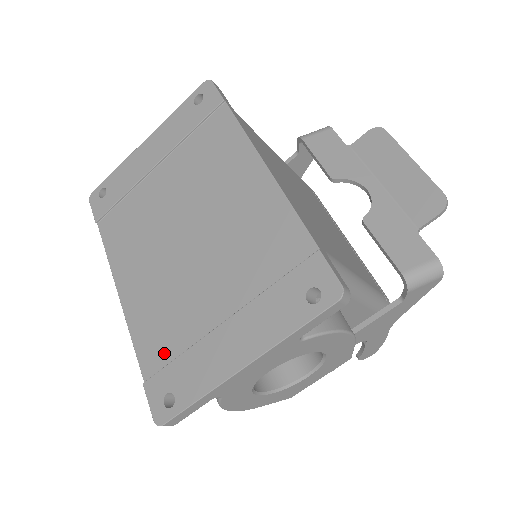
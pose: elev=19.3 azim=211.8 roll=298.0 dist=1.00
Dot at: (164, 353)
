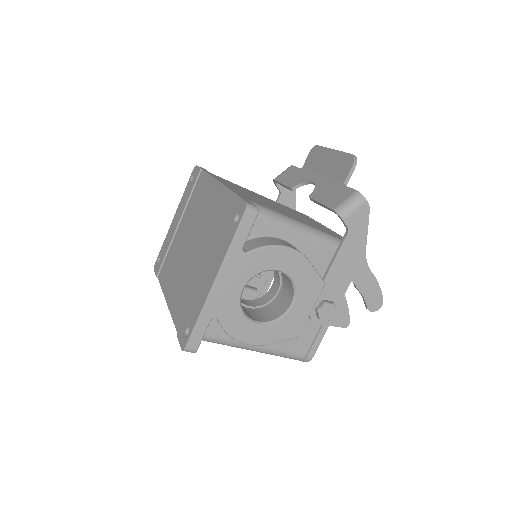
Dot at: (185, 311)
